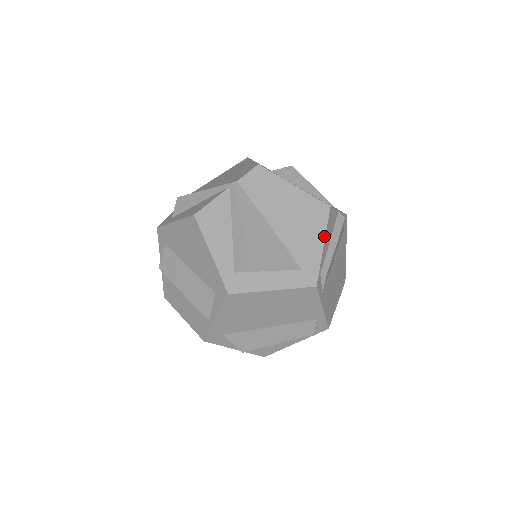
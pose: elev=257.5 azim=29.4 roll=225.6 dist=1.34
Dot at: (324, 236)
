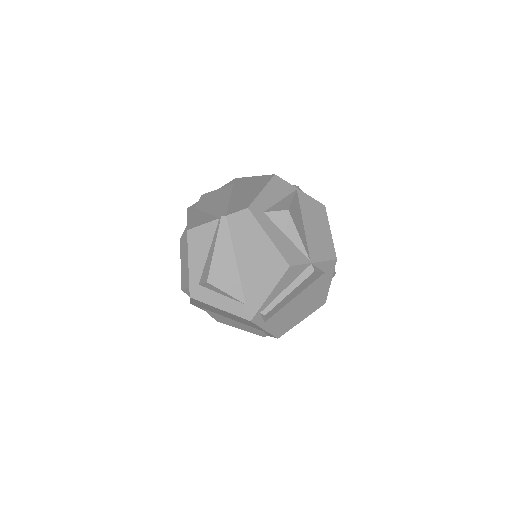
Dot at: (273, 288)
